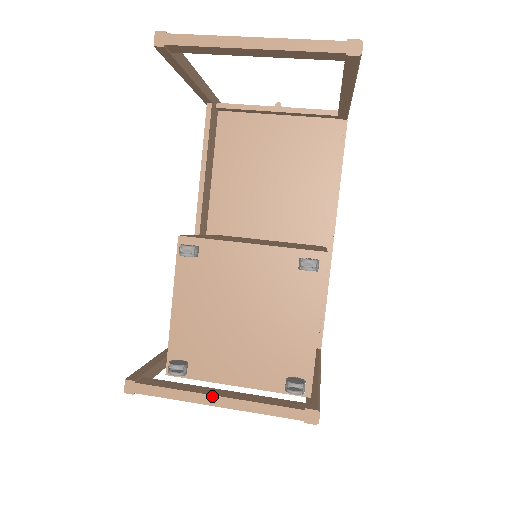
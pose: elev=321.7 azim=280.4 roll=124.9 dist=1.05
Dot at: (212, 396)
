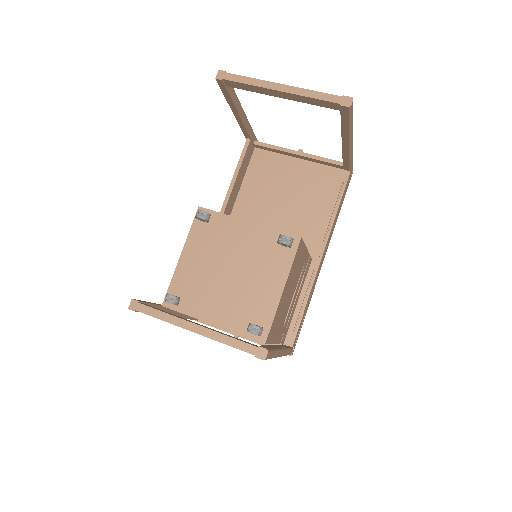
Dot at: (191, 323)
